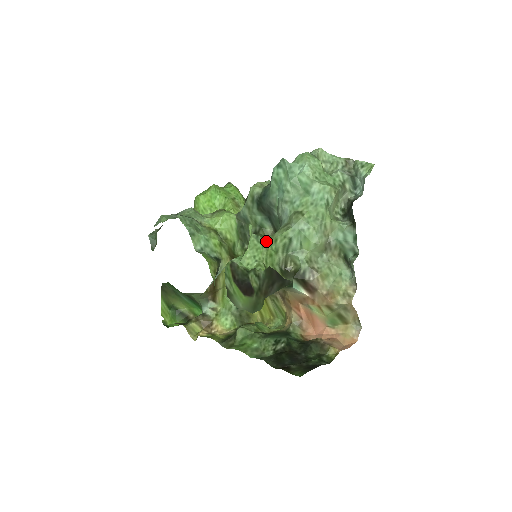
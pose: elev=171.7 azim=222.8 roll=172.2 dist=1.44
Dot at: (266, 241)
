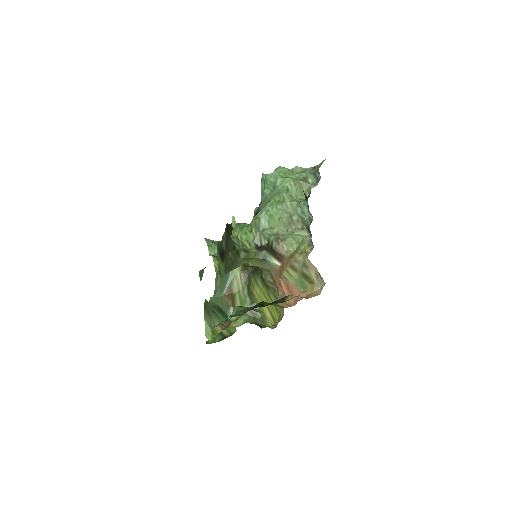
Dot at: (243, 225)
